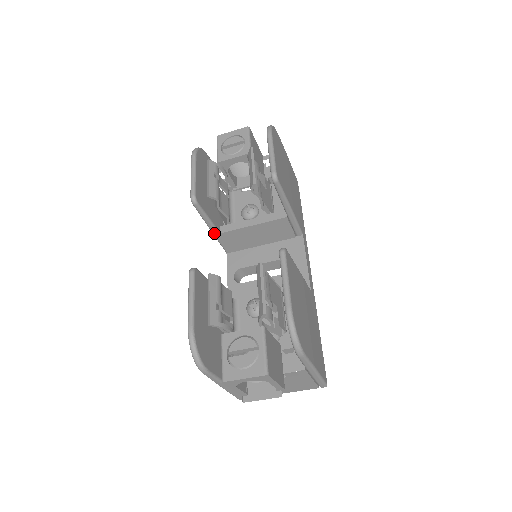
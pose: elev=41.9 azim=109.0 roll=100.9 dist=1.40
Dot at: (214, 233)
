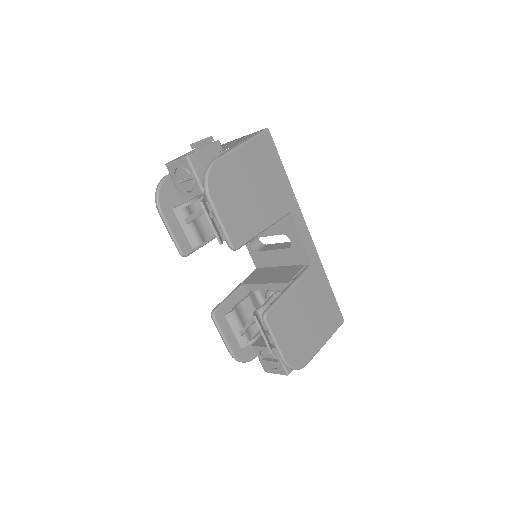
Dot at: occluded
